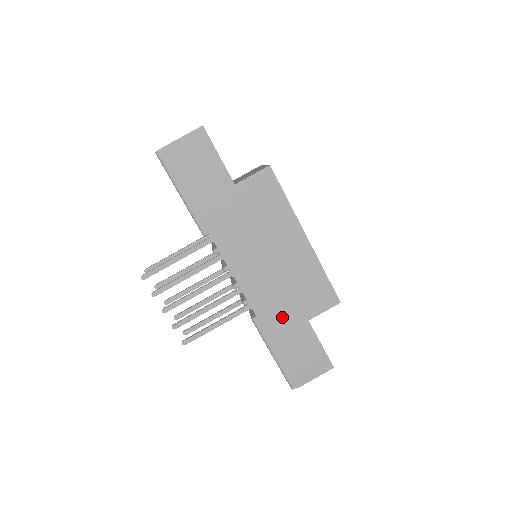
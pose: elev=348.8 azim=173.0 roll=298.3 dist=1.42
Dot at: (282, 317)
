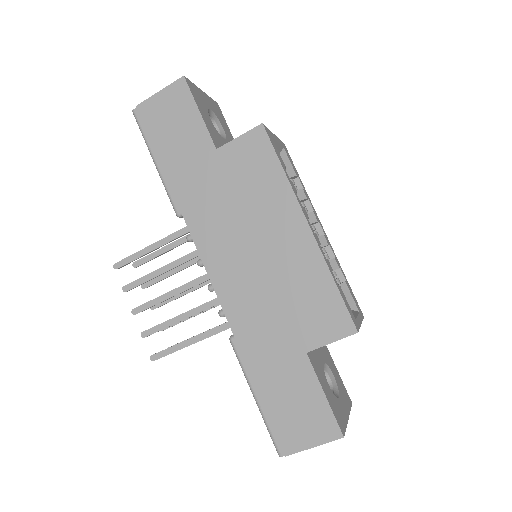
Dot at: (268, 341)
